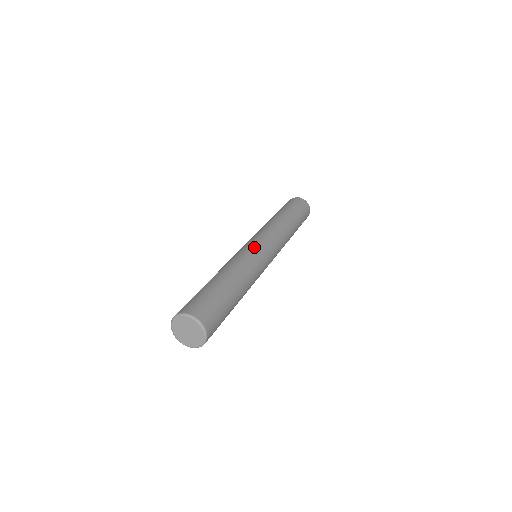
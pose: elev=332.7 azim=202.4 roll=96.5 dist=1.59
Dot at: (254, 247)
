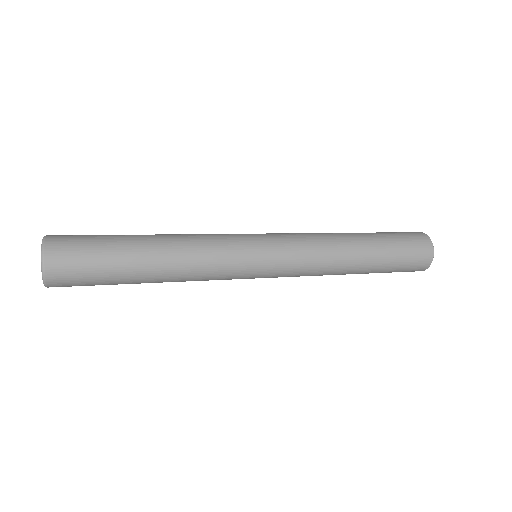
Dot at: occluded
